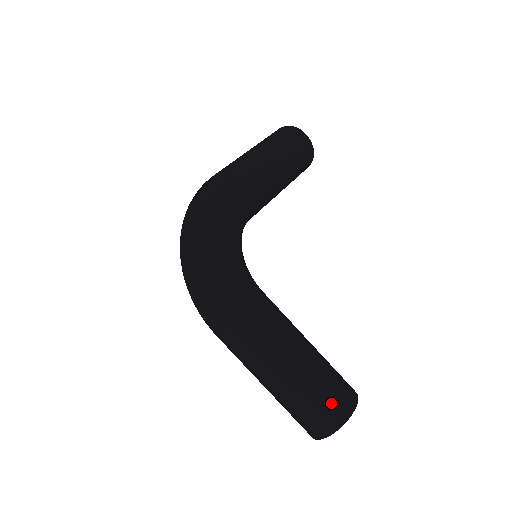
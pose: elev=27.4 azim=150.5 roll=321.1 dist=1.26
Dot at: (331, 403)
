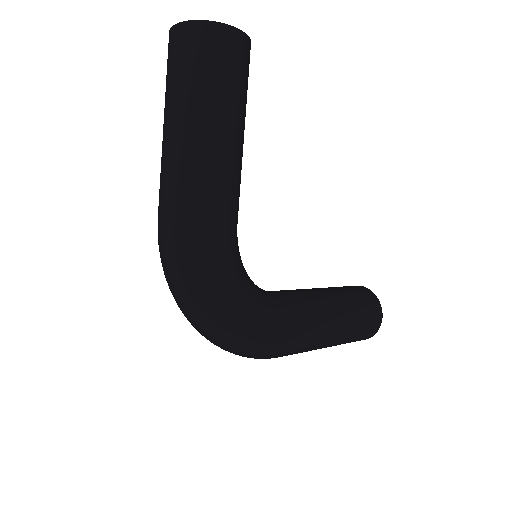
Dot at: (367, 331)
